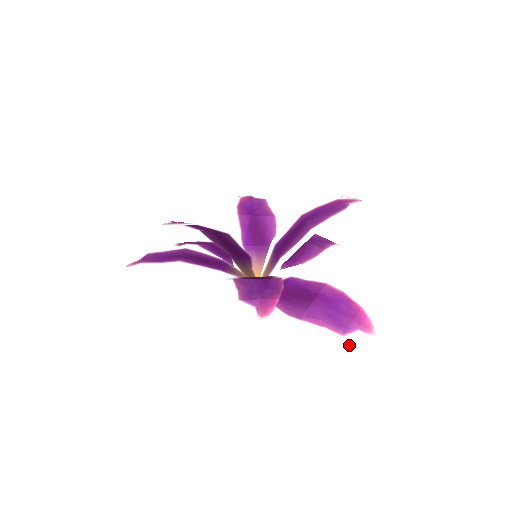
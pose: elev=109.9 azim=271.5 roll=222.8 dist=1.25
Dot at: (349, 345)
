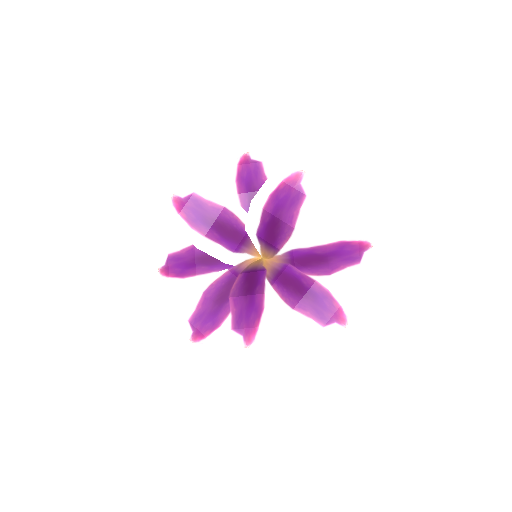
Dot at: occluded
